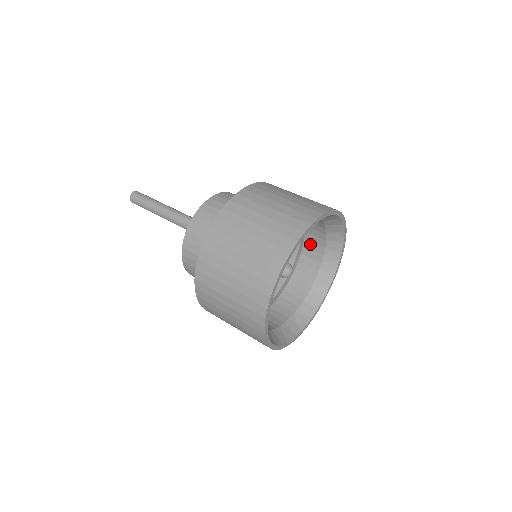
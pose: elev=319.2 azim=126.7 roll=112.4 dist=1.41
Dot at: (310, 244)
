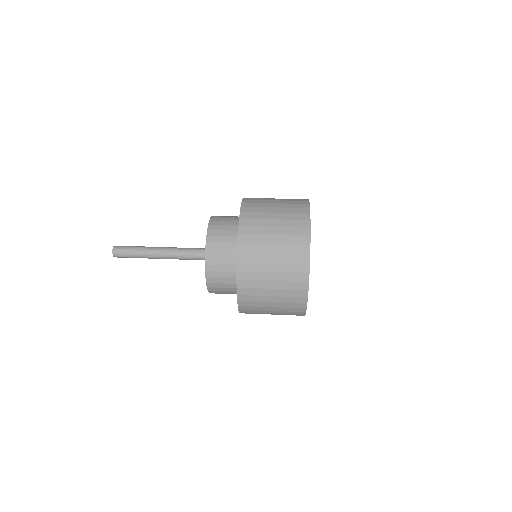
Dot at: occluded
